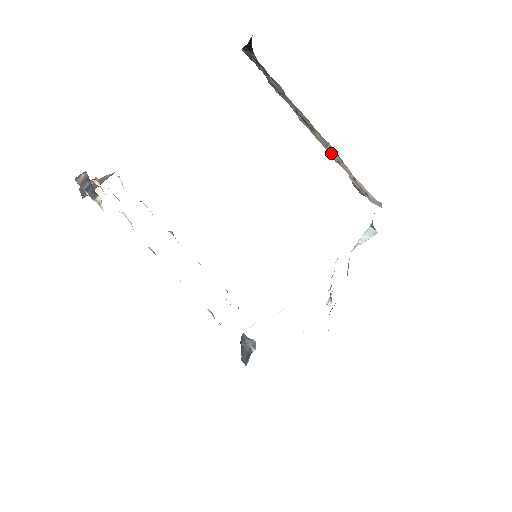
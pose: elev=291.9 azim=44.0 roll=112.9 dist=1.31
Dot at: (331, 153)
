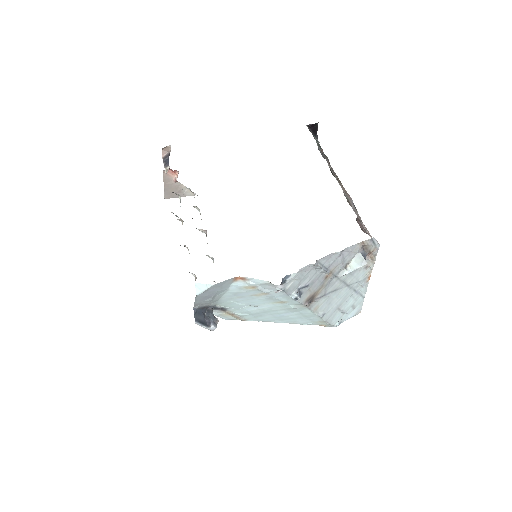
Dot at: (348, 200)
